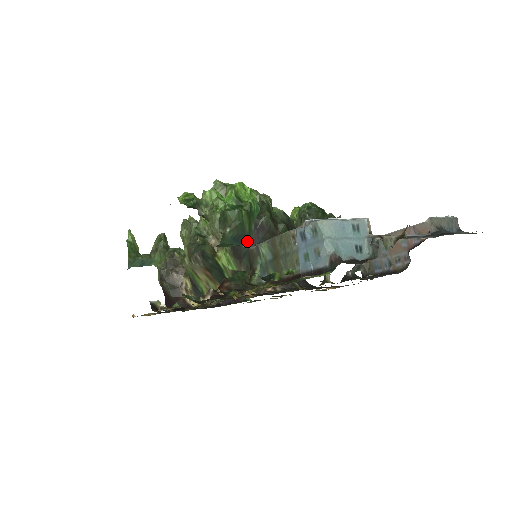
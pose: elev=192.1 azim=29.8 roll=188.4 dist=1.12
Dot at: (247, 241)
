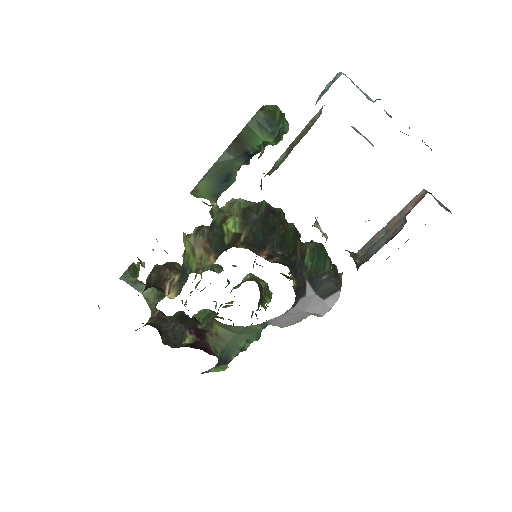
Dot at: (273, 129)
